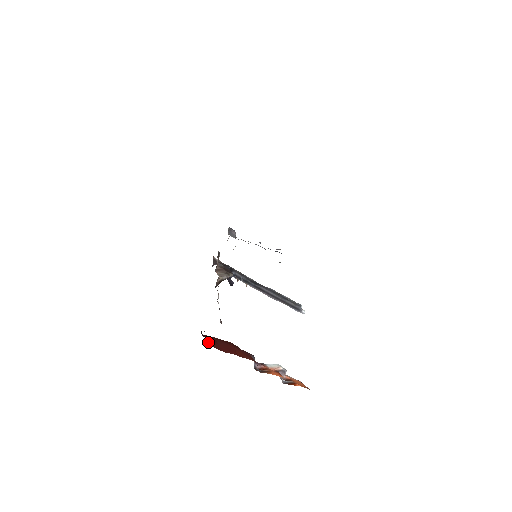
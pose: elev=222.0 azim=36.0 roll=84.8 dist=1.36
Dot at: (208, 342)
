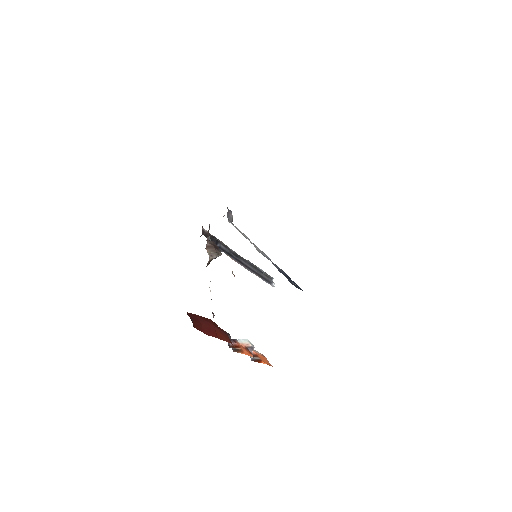
Dot at: (194, 324)
